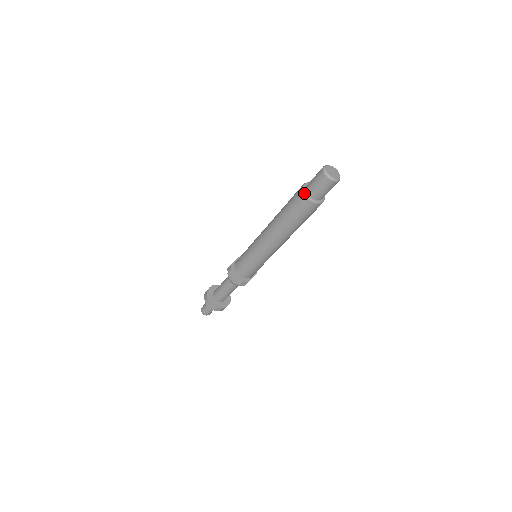
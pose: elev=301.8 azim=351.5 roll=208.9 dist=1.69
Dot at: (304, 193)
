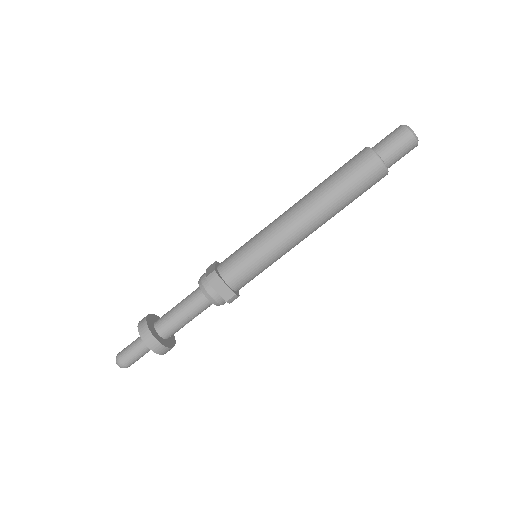
Dot at: (377, 156)
